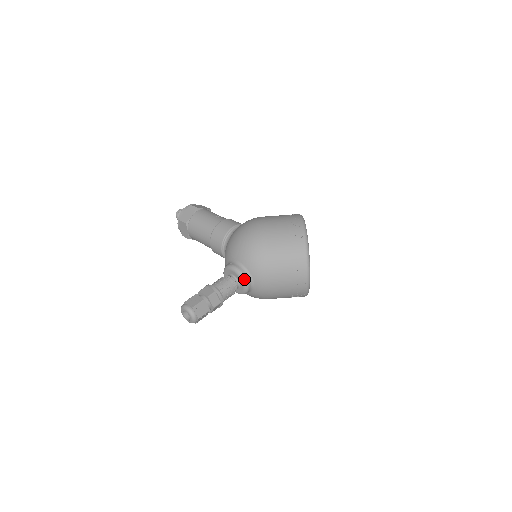
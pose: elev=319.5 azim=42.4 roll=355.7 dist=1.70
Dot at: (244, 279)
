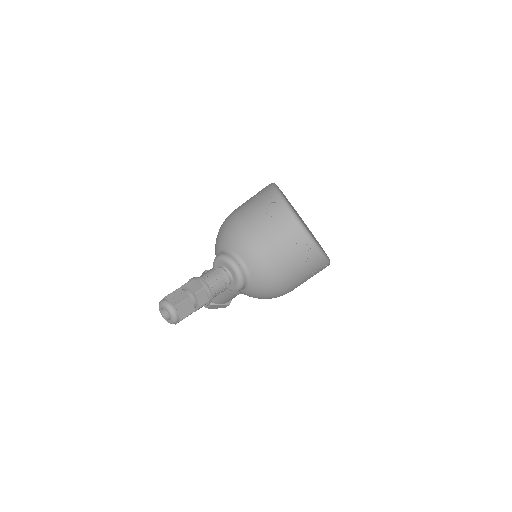
Dot at: (227, 259)
